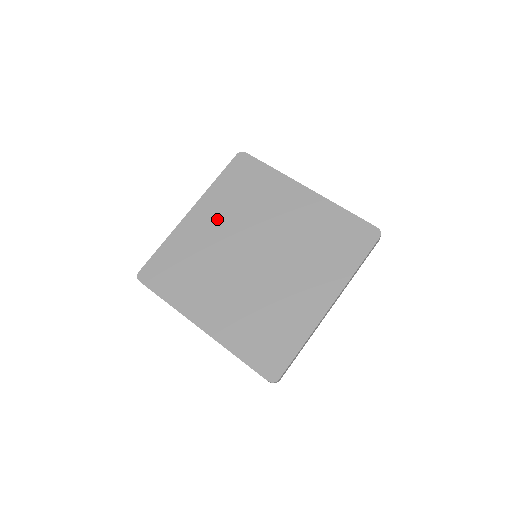
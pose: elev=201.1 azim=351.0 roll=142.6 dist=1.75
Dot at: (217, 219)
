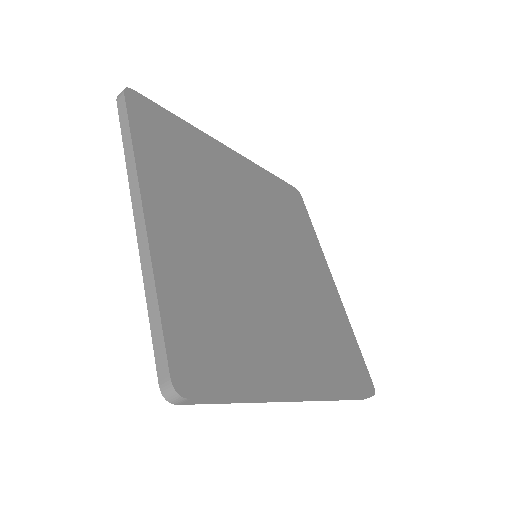
Dot at: (190, 213)
